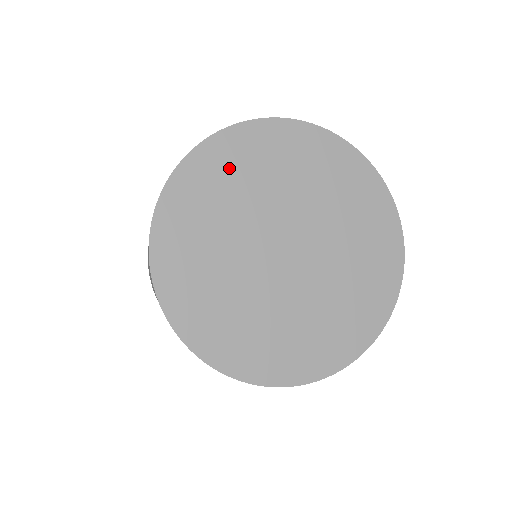
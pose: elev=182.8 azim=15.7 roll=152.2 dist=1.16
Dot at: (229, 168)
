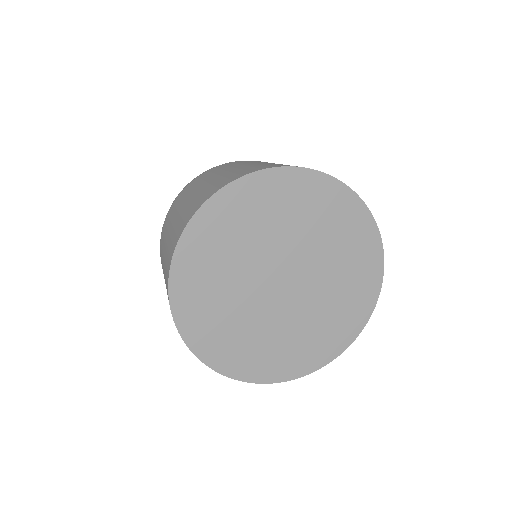
Dot at: (207, 255)
